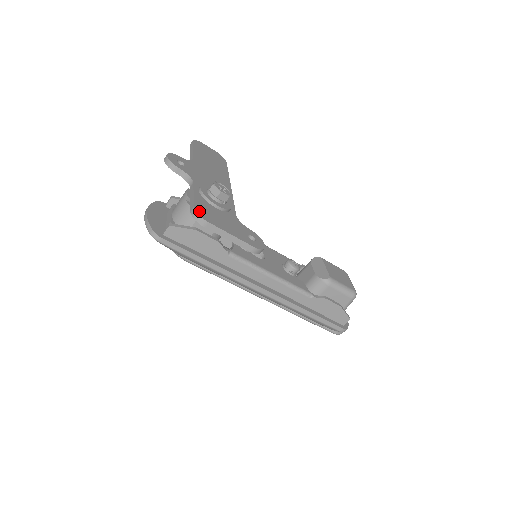
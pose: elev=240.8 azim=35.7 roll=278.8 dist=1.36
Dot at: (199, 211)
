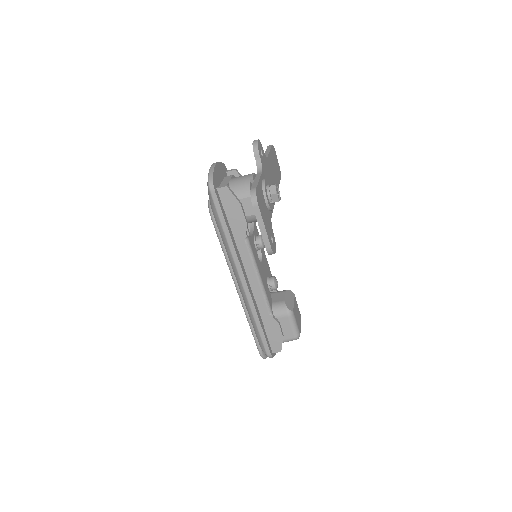
Dot at: (257, 193)
